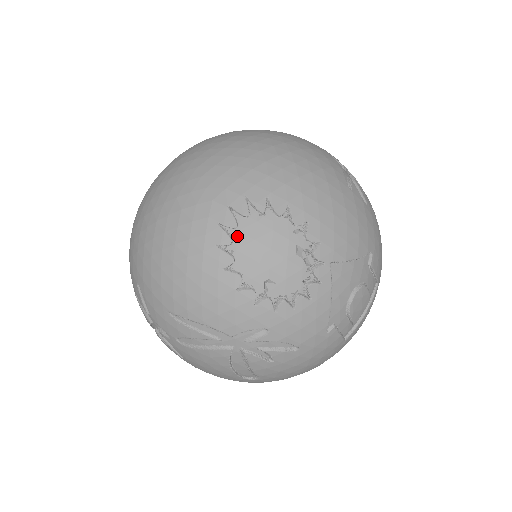
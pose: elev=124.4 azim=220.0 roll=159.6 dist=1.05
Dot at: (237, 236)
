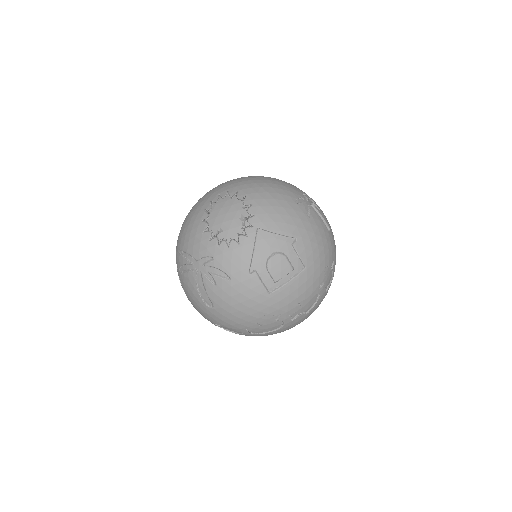
Dot at: (215, 206)
